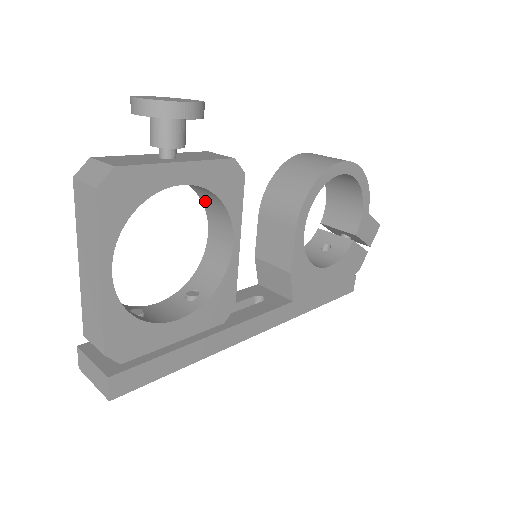
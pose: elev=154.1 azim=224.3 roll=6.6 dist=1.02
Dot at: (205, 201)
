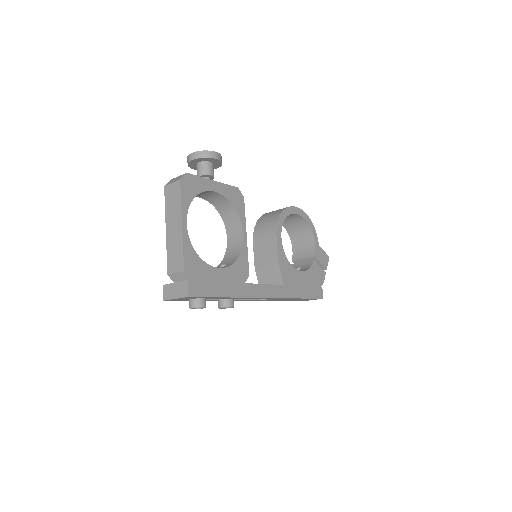
Dot at: (224, 217)
